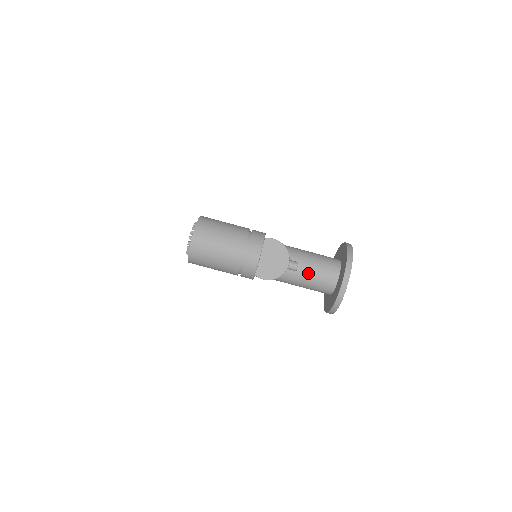
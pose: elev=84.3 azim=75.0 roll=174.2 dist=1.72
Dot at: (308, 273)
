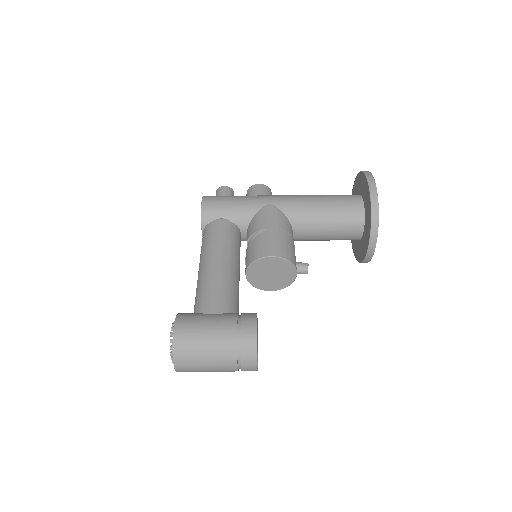
Dot at: (324, 236)
